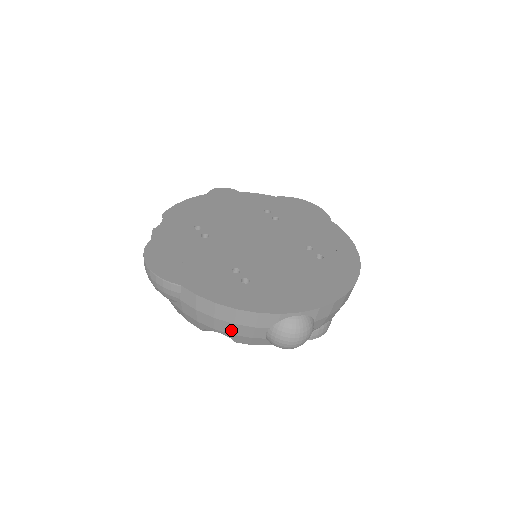
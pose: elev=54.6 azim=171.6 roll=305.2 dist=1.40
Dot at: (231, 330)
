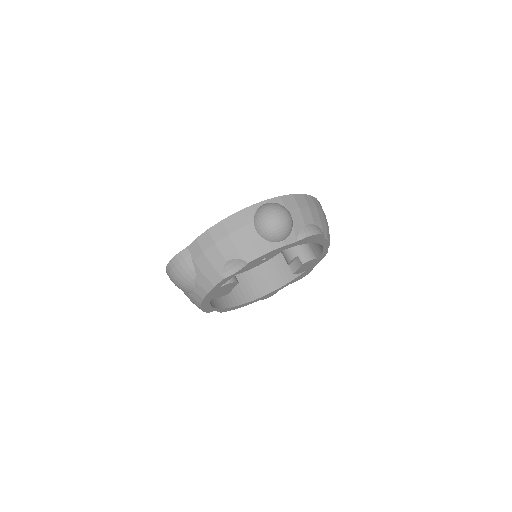
Dot at: (232, 245)
